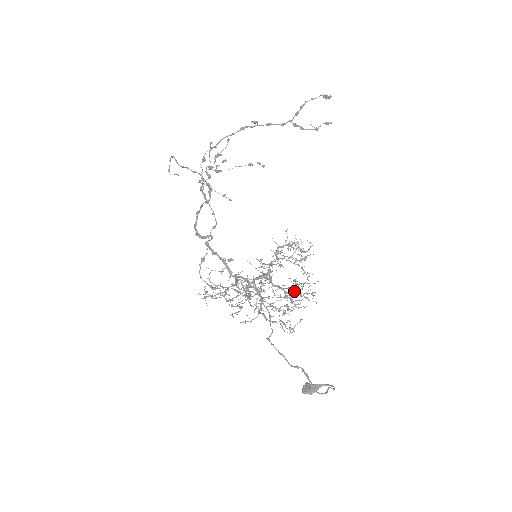
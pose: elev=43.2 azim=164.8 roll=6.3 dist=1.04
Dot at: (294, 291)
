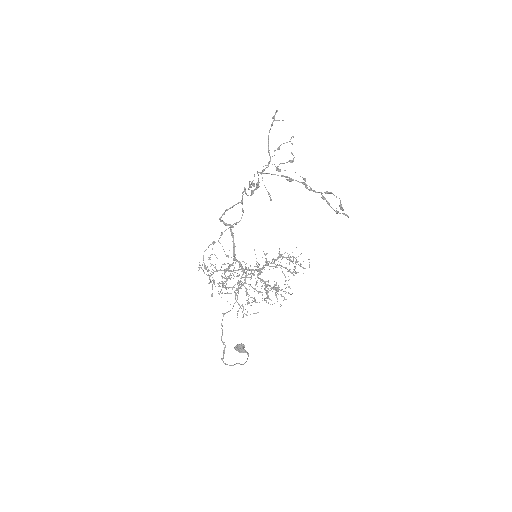
Dot at: occluded
